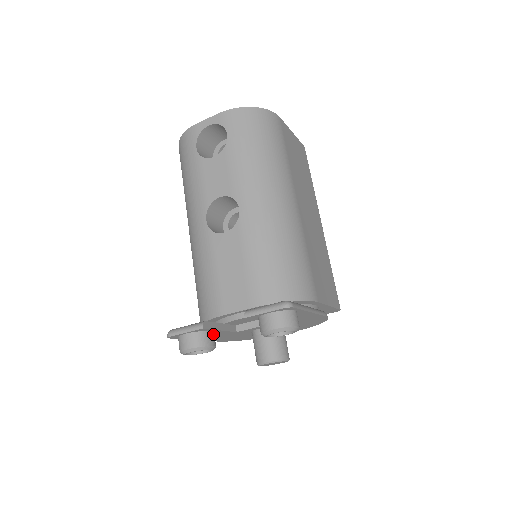
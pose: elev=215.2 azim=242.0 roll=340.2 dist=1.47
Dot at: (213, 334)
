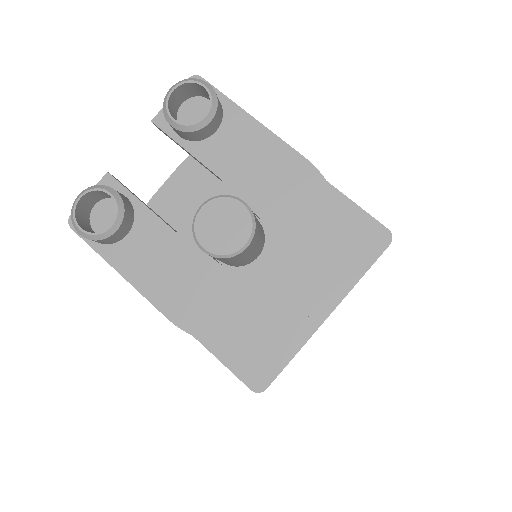
Dot at: (127, 200)
